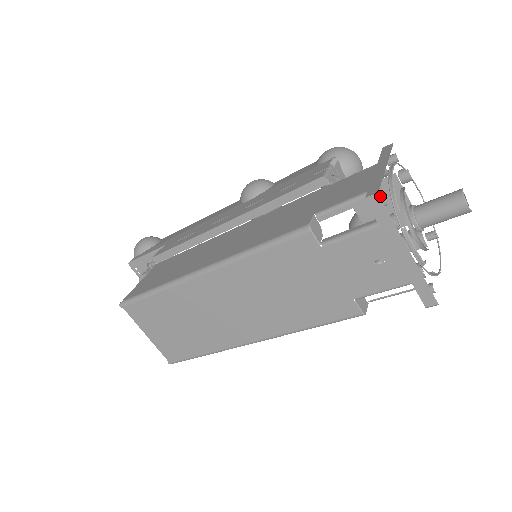
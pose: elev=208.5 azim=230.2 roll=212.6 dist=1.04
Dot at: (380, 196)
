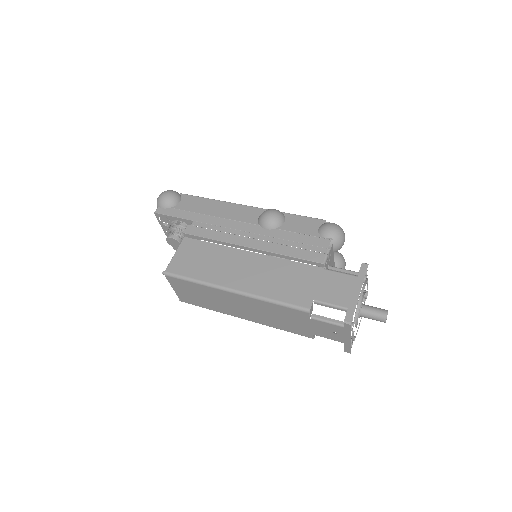
Dot at: (351, 318)
